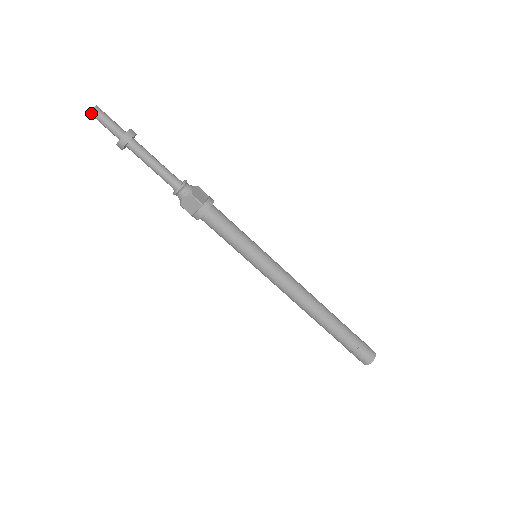
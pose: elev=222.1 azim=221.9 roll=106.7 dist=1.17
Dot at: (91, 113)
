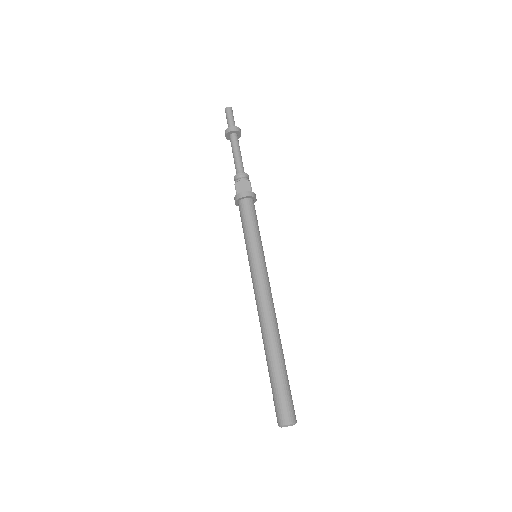
Dot at: (227, 108)
